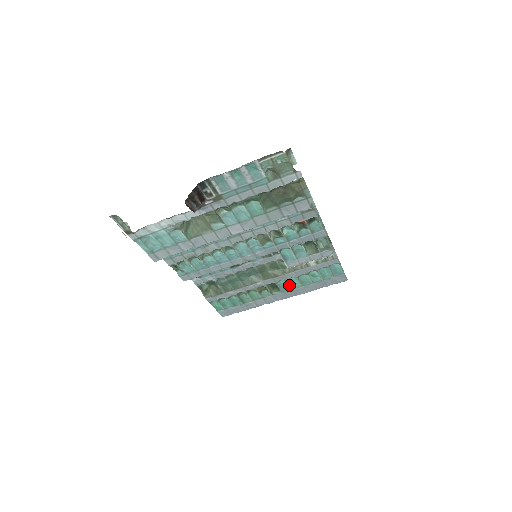
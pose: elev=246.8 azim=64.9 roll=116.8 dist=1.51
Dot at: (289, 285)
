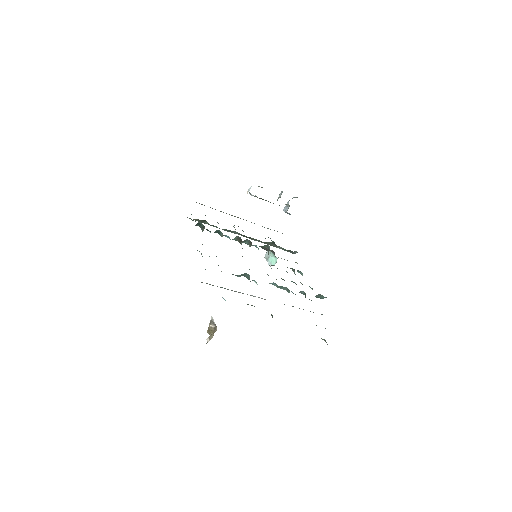
Dot at: occluded
